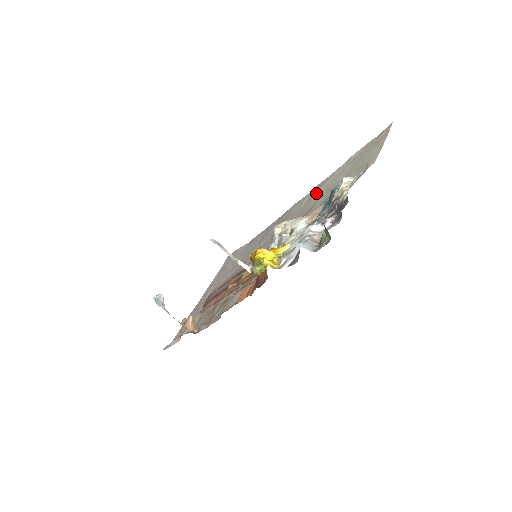
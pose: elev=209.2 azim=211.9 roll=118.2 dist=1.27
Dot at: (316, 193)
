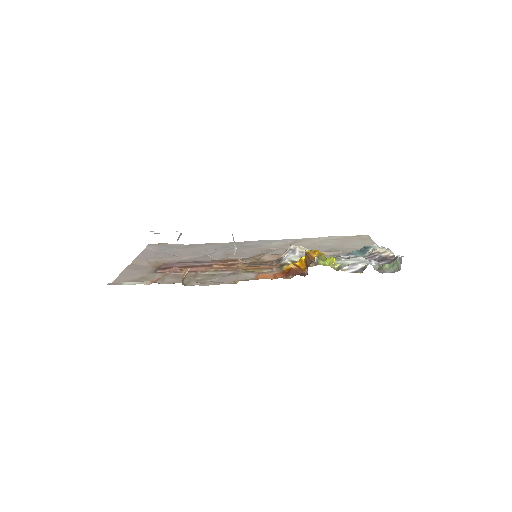
Dot at: (298, 243)
